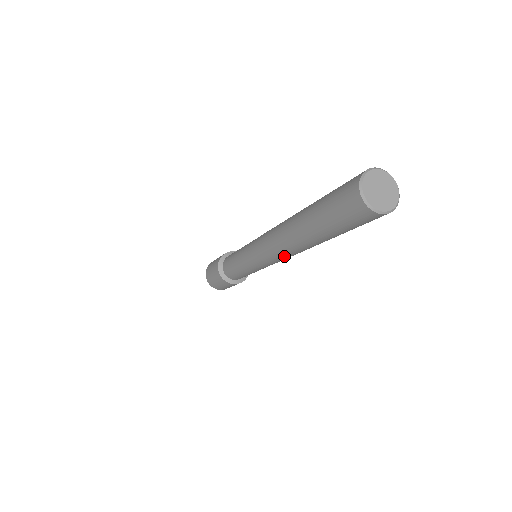
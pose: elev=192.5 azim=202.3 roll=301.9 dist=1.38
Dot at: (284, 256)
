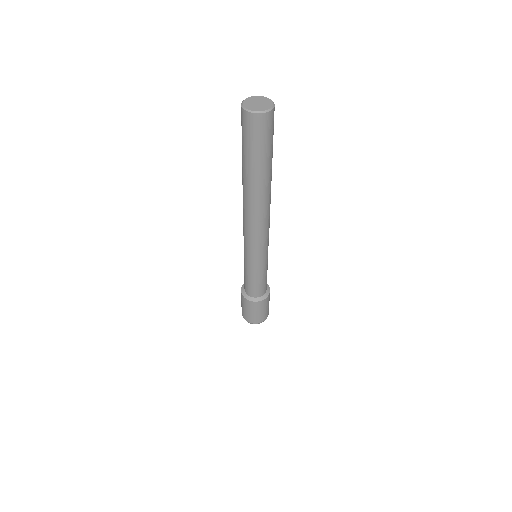
Dot at: (246, 219)
